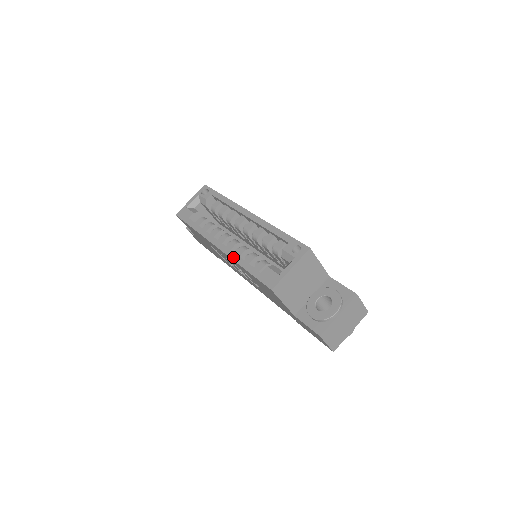
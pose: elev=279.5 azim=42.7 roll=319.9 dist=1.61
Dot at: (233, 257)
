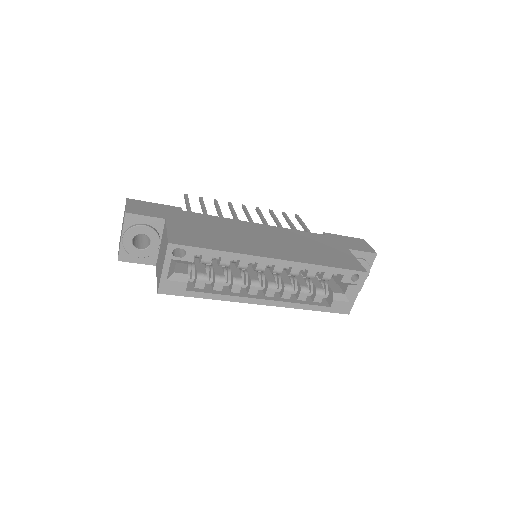
Dot at: (291, 306)
